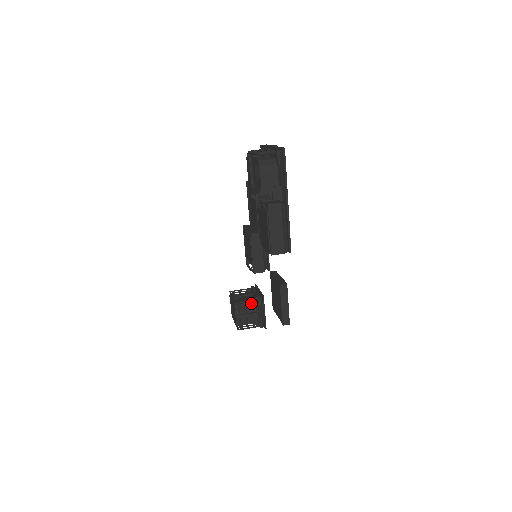
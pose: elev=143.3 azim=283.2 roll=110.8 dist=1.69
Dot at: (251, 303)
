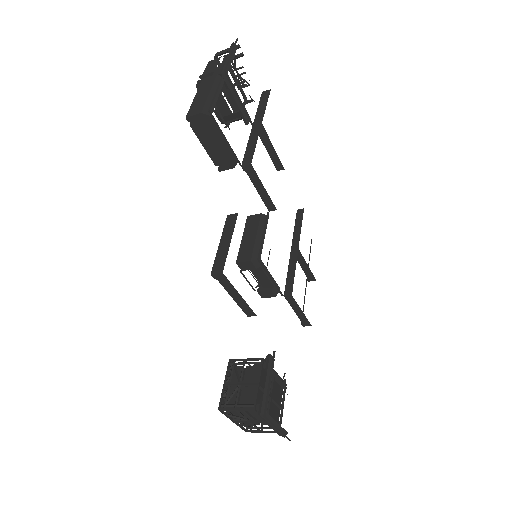
Dot at: (254, 365)
